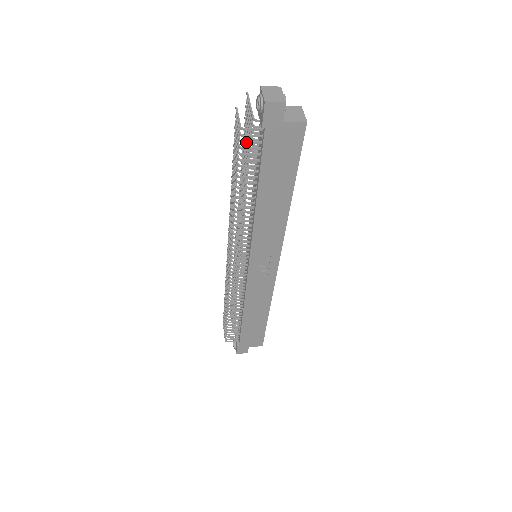
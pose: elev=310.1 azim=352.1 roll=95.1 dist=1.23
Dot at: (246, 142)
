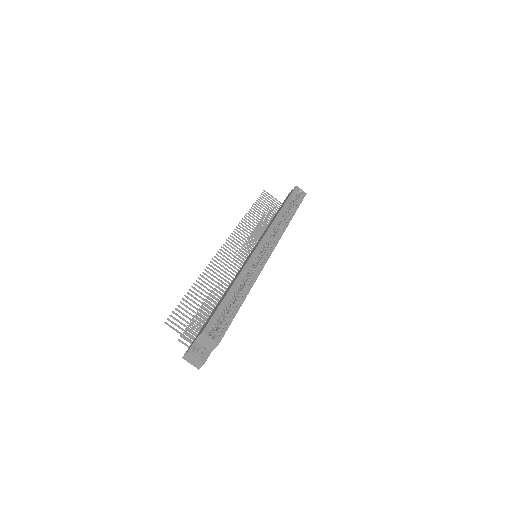
Dot at: occluded
